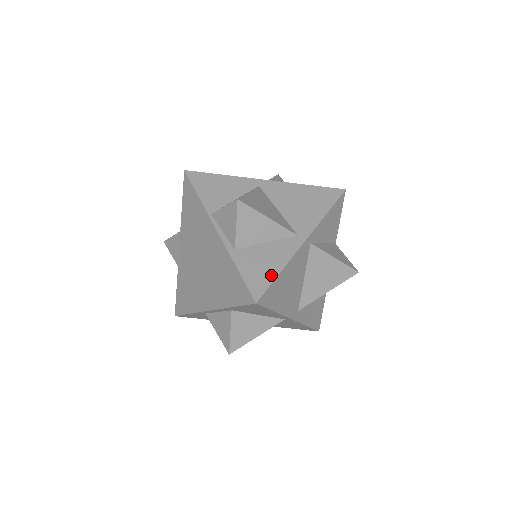
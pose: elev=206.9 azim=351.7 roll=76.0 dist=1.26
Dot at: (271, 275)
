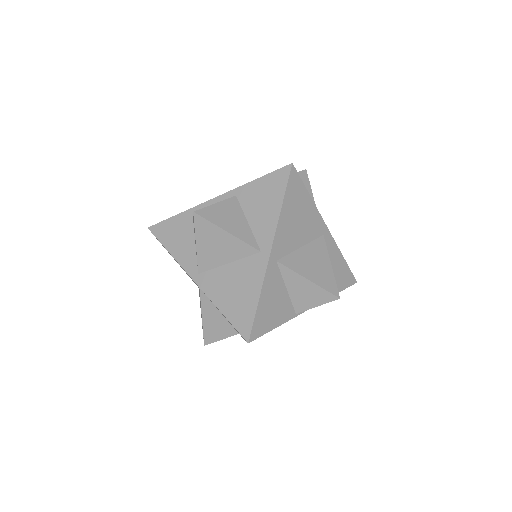
Dot at: (345, 267)
